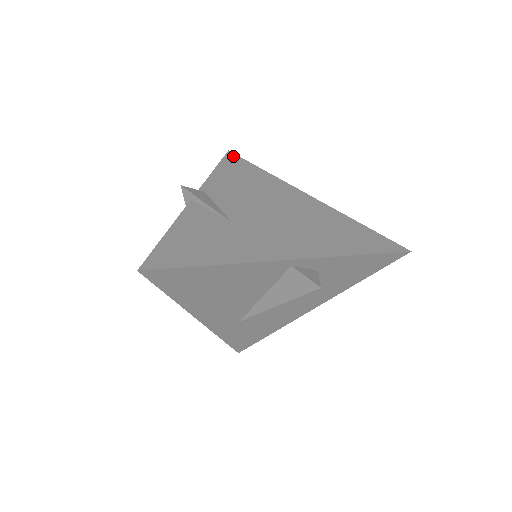
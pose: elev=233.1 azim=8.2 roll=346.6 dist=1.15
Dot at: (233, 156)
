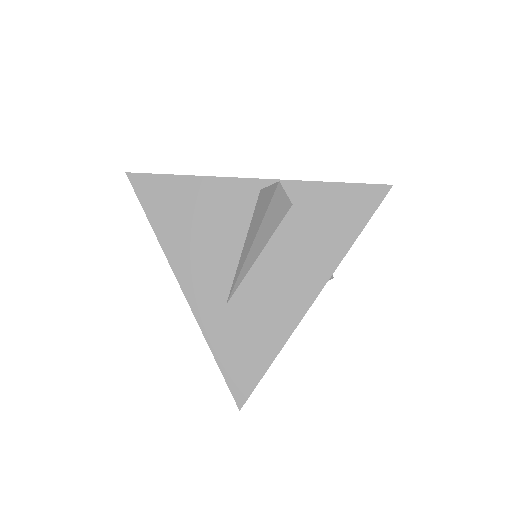
Dot at: occluded
